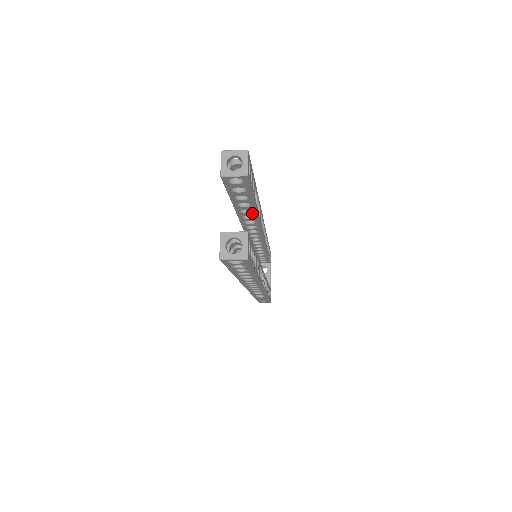
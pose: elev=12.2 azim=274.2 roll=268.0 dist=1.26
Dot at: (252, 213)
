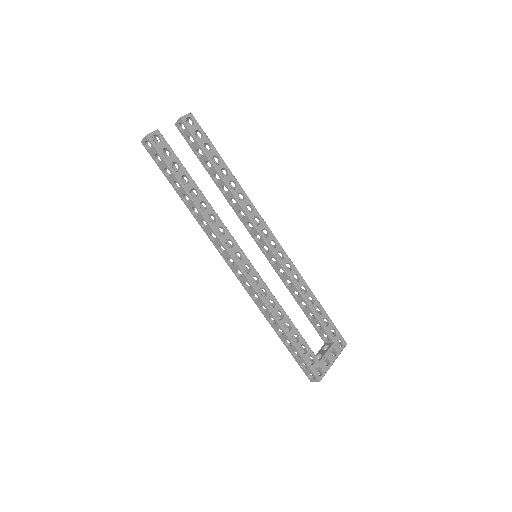
Dot at: (221, 181)
